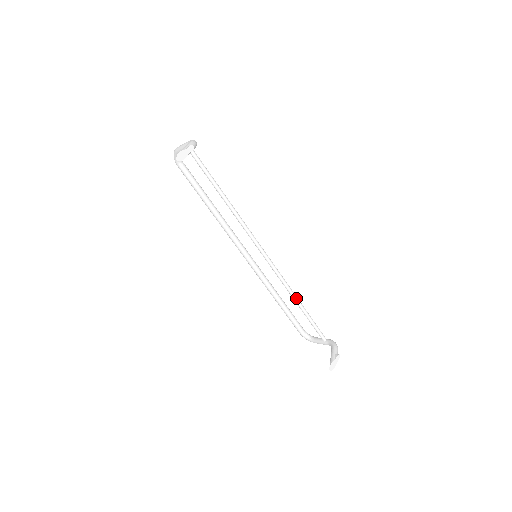
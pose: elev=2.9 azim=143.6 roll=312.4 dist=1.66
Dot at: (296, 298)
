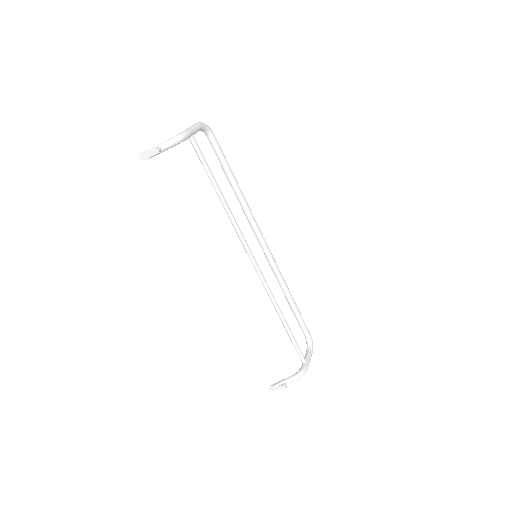
Dot at: (279, 314)
